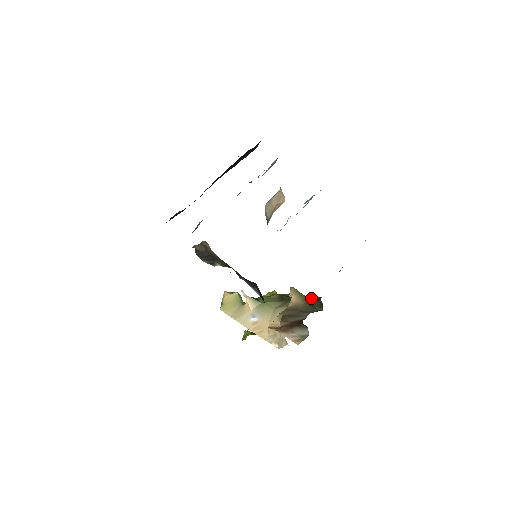
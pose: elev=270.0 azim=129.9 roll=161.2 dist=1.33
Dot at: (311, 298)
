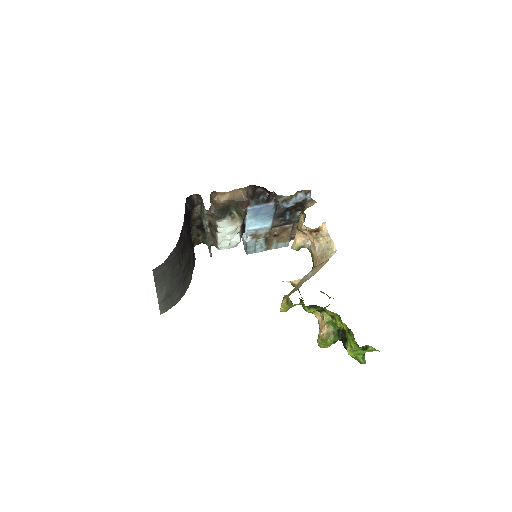
Dot at: occluded
